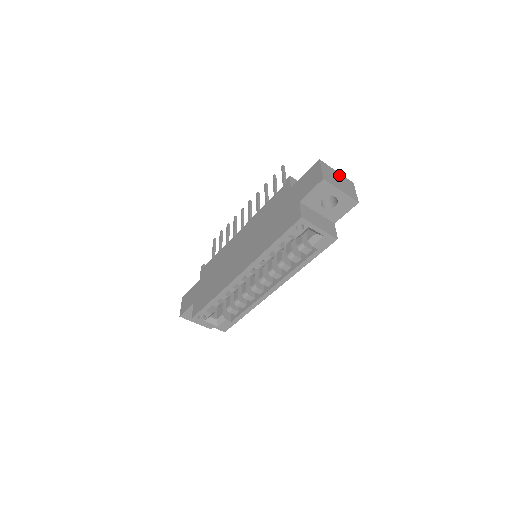
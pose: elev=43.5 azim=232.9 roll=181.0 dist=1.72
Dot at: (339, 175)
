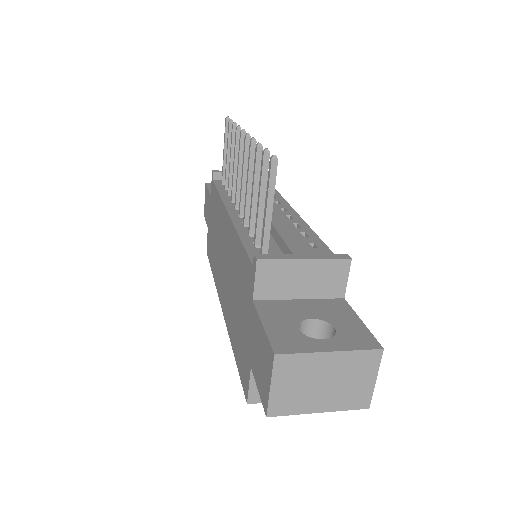
Dot at: (334, 360)
